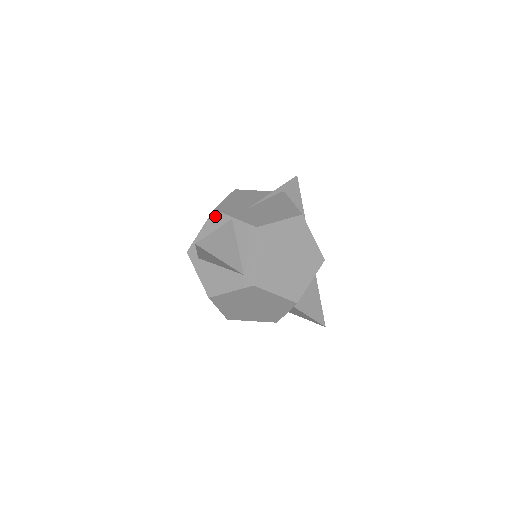
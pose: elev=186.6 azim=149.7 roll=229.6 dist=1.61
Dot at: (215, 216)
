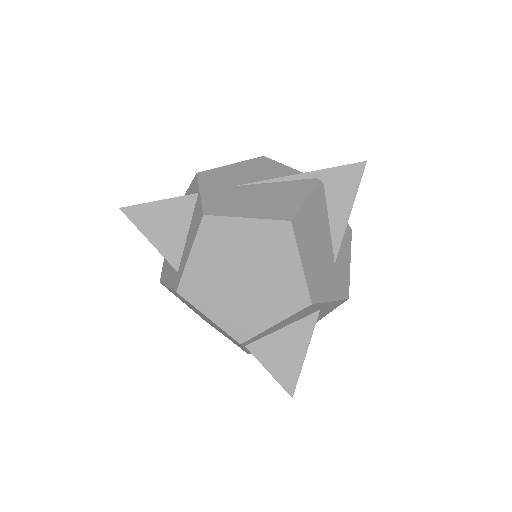
Dot at: (194, 182)
